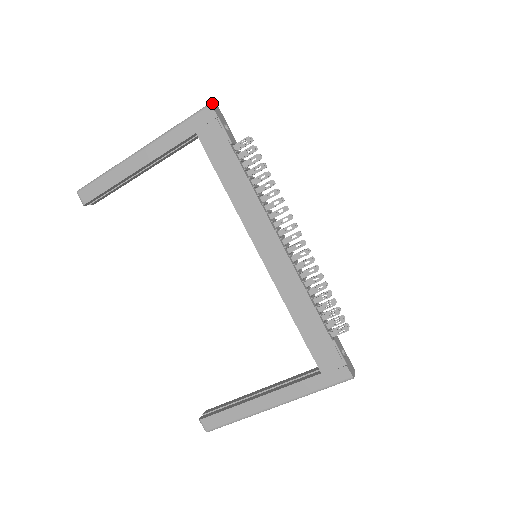
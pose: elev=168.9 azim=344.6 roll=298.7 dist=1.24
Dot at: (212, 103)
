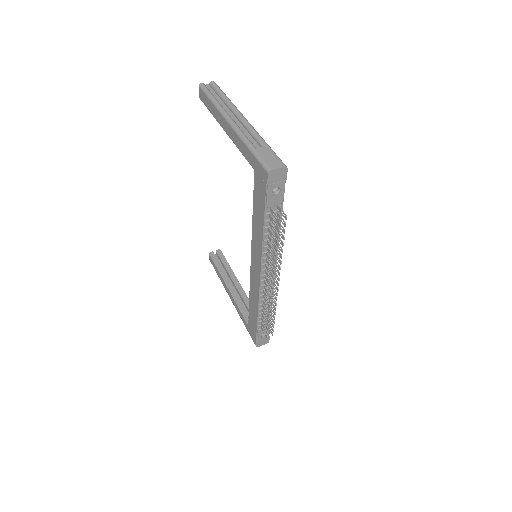
Dot at: (273, 170)
